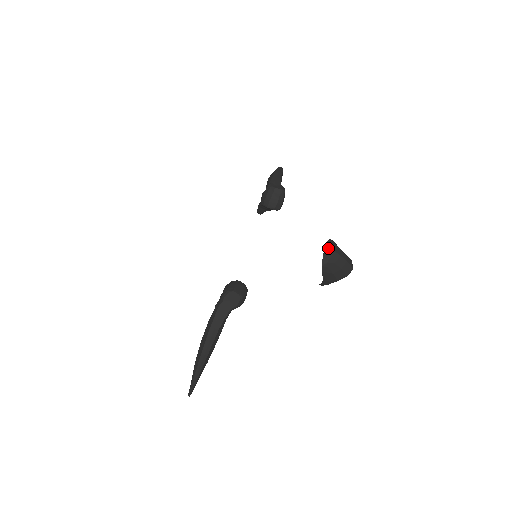
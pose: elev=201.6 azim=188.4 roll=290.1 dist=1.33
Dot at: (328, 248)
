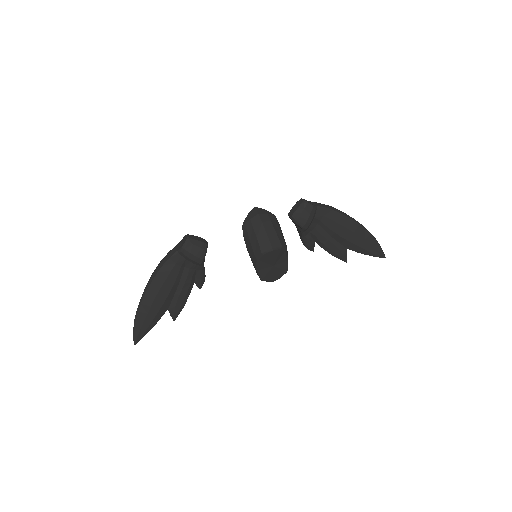
Dot at: (255, 210)
